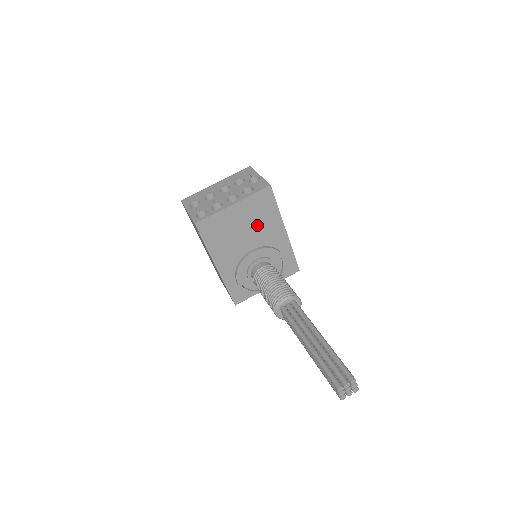
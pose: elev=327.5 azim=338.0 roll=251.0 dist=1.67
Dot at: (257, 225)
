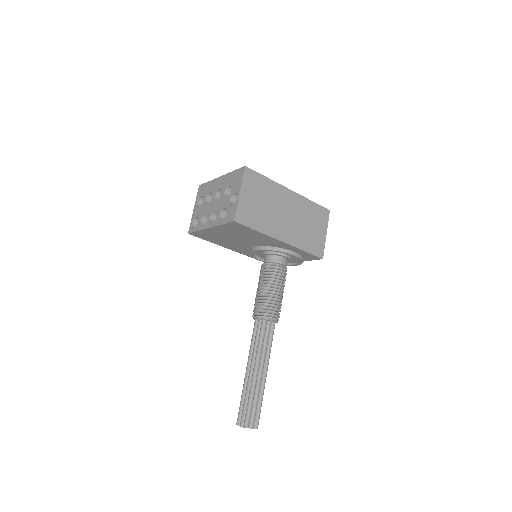
Dot at: (246, 237)
